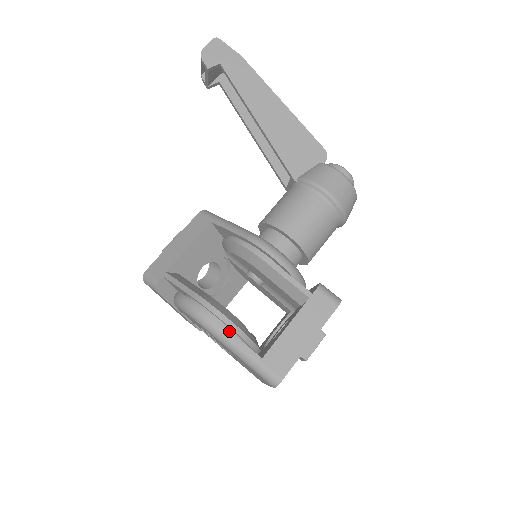
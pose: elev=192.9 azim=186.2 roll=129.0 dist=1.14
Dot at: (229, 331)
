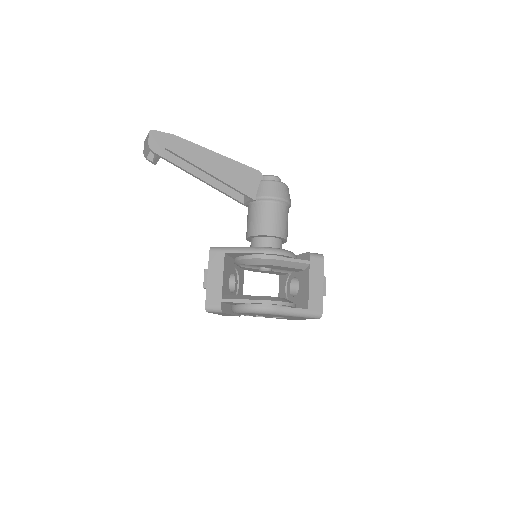
Dot at: (286, 307)
